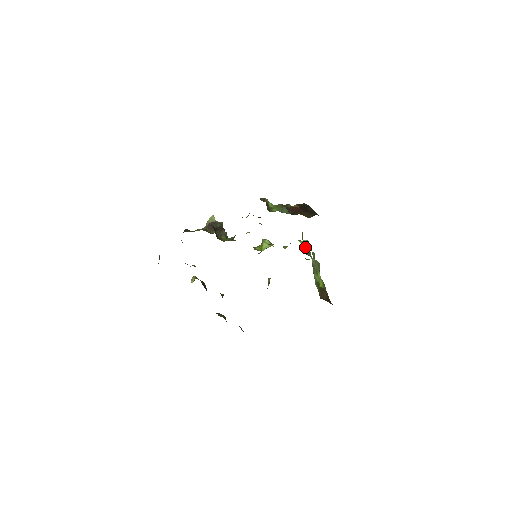
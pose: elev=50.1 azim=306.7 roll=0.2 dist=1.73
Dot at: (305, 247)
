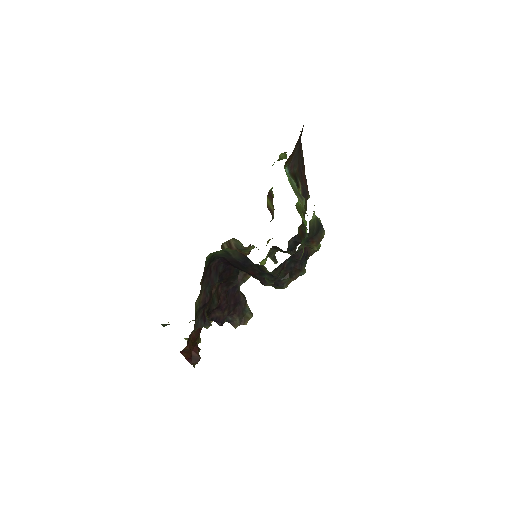
Dot at: occluded
